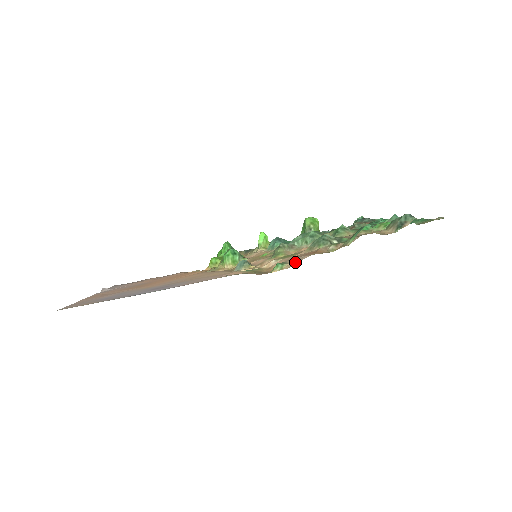
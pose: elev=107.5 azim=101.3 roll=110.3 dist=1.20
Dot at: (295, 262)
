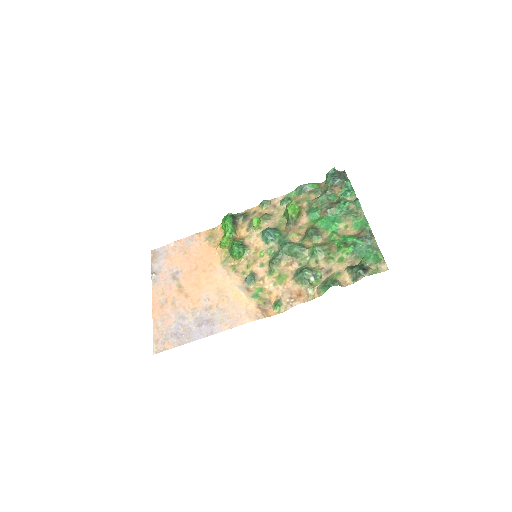
Dot at: (288, 307)
